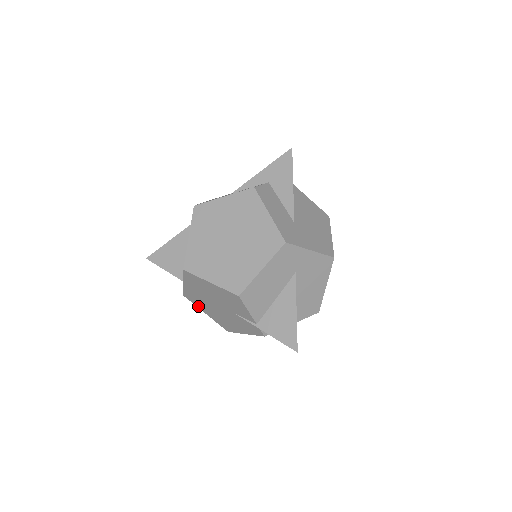
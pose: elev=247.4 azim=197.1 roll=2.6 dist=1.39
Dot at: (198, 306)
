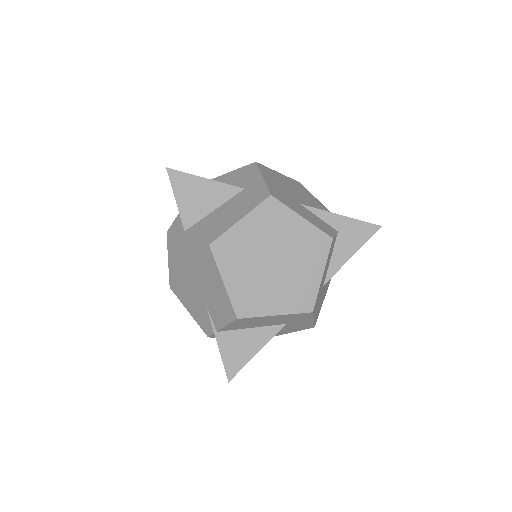
Dot at: (170, 252)
